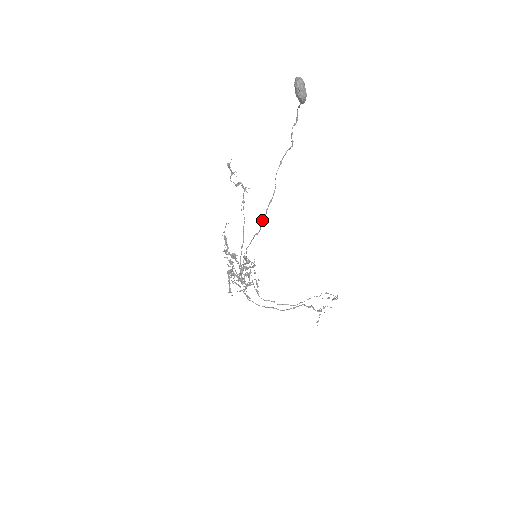
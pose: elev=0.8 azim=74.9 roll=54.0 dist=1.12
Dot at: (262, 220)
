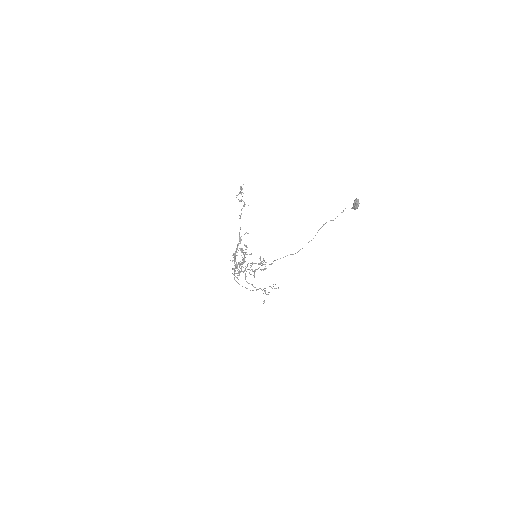
Dot at: occluded
